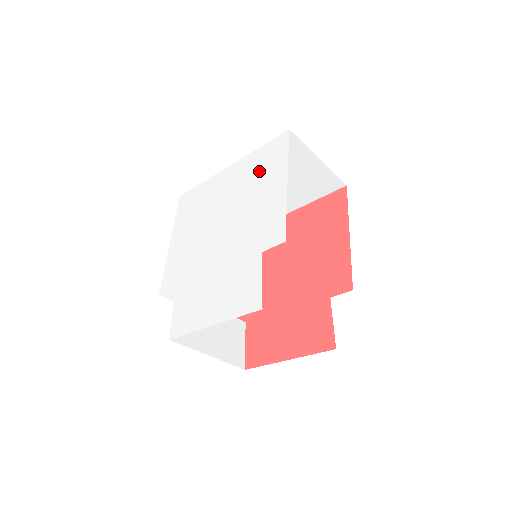
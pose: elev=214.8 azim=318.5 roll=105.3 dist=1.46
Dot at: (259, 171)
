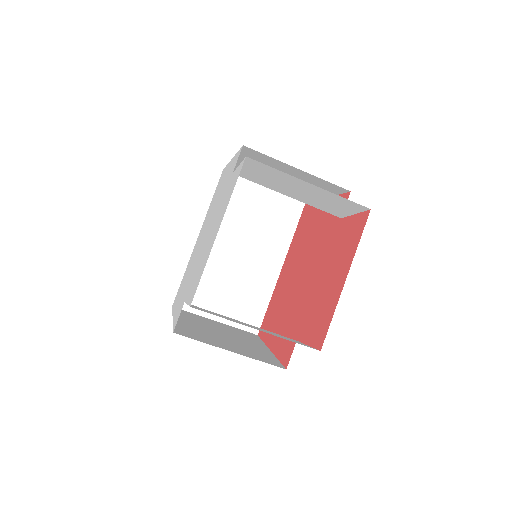
Dot at: (215, 196)
